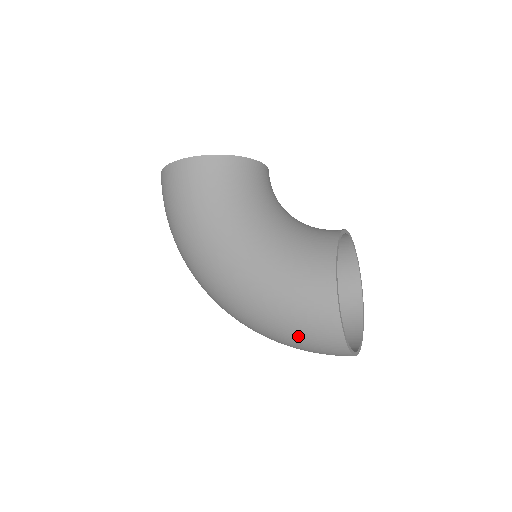
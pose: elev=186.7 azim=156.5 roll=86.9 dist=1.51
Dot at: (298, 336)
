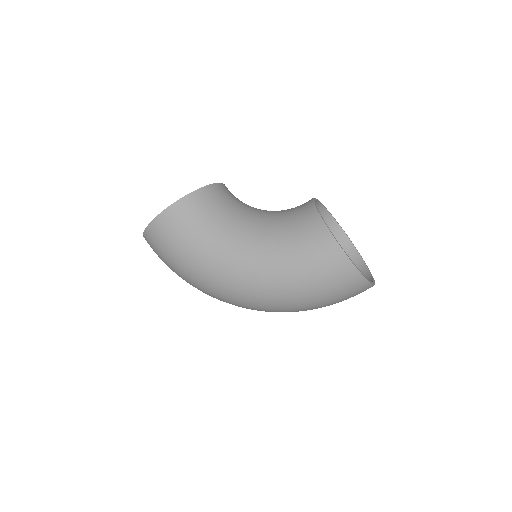
Dot at: (328, 295)
